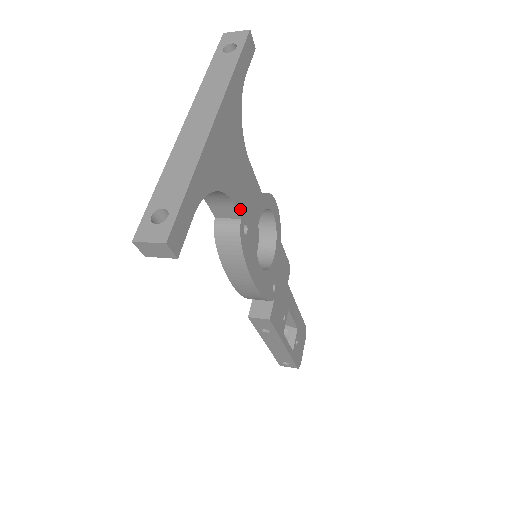
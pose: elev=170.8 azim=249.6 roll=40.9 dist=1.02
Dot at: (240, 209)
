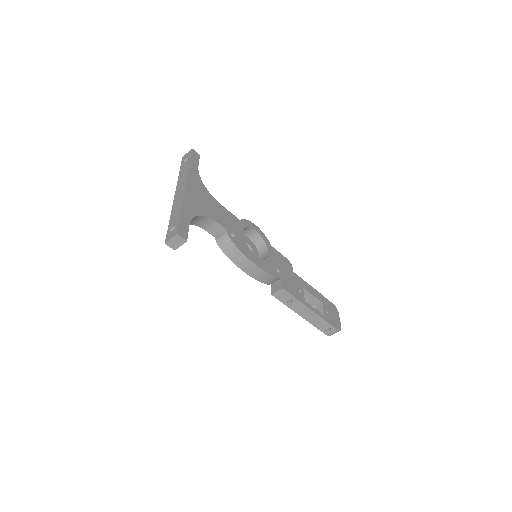
Dot at: (223, 225)
